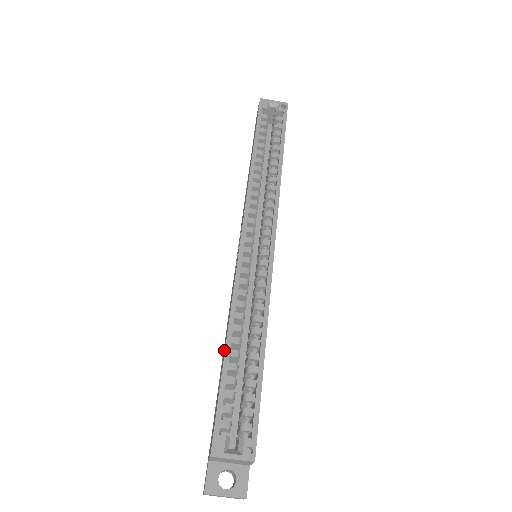
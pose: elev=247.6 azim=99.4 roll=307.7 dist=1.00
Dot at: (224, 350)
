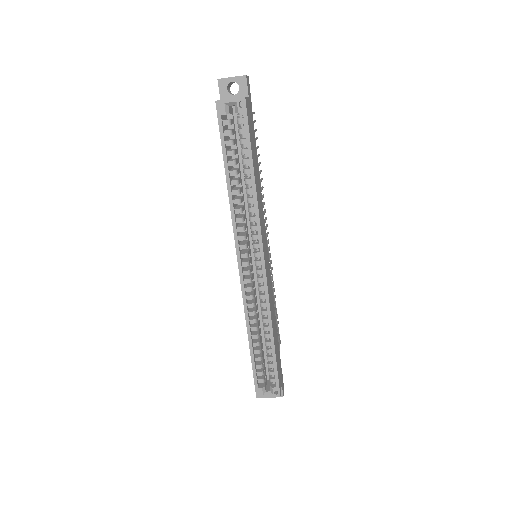
Dot at: occluded
